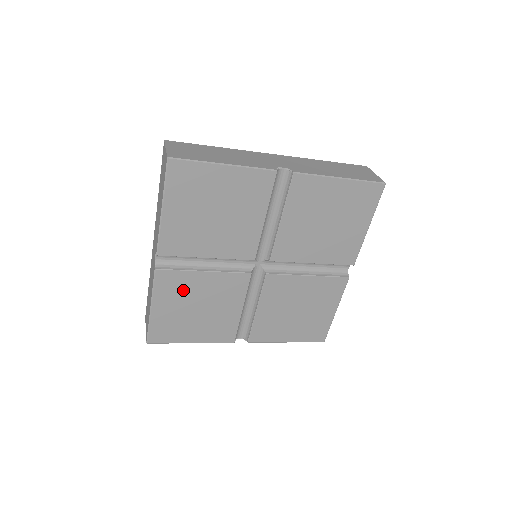
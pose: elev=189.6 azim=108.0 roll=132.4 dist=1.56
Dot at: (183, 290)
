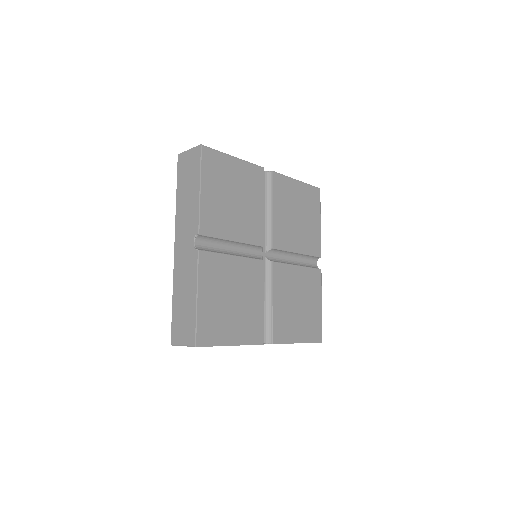
Dot at: (220, 276)
